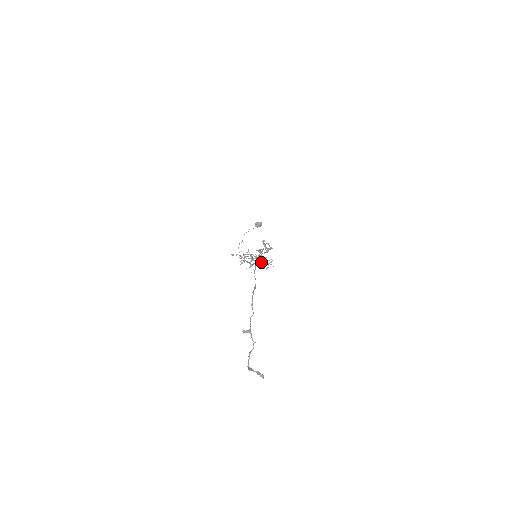
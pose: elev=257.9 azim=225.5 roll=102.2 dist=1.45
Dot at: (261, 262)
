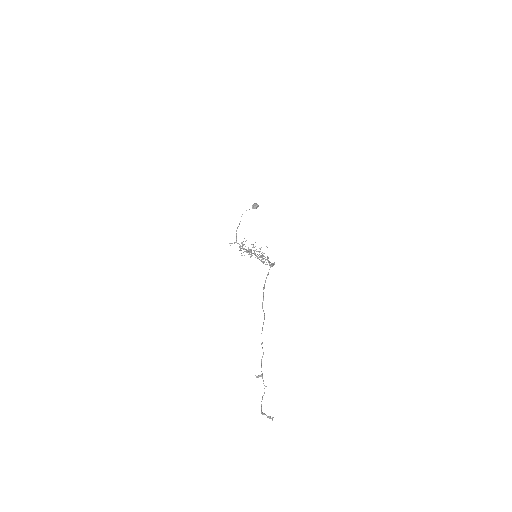
Dot at: occluded
